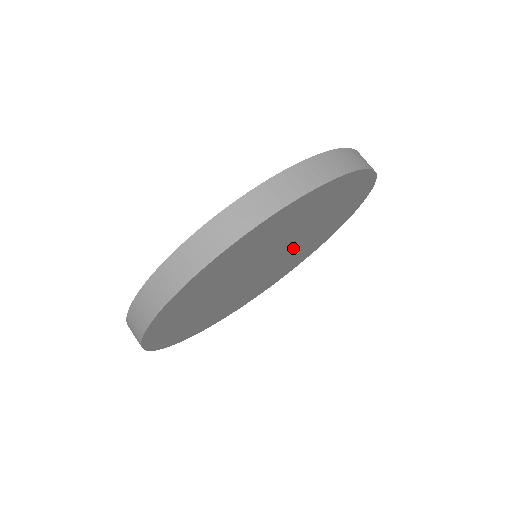
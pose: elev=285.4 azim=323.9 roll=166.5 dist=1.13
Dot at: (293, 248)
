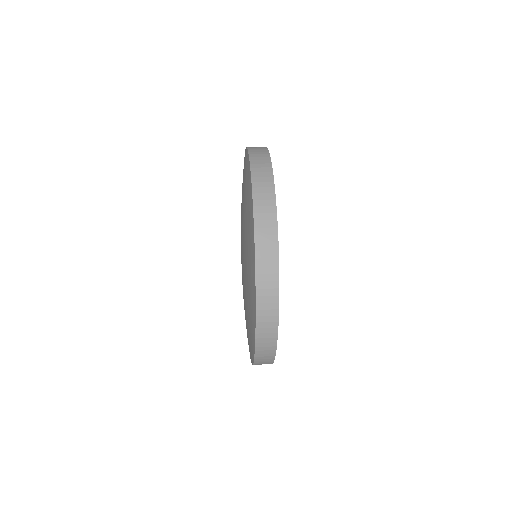
Dot at: occluded
